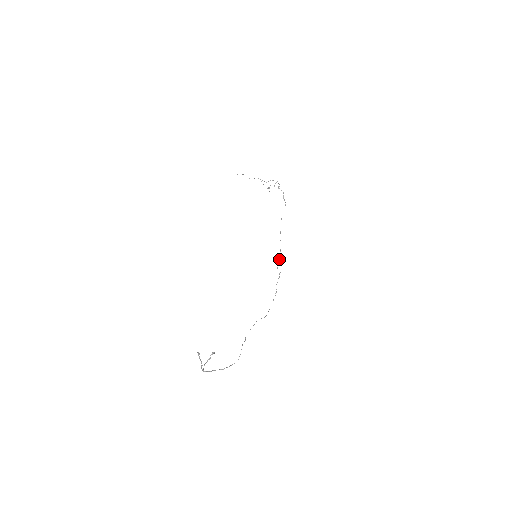
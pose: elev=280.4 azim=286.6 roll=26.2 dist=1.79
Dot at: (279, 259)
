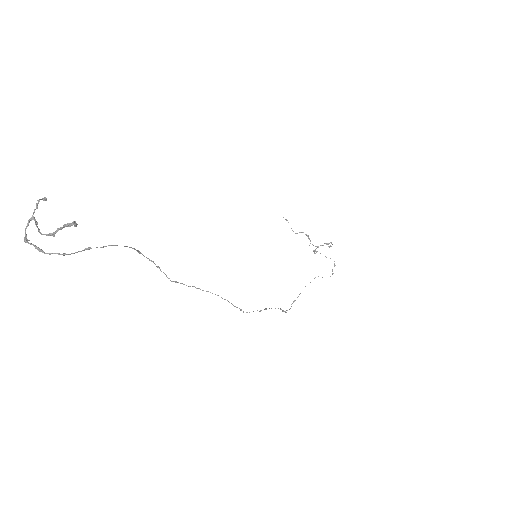
Dot at: occluded
